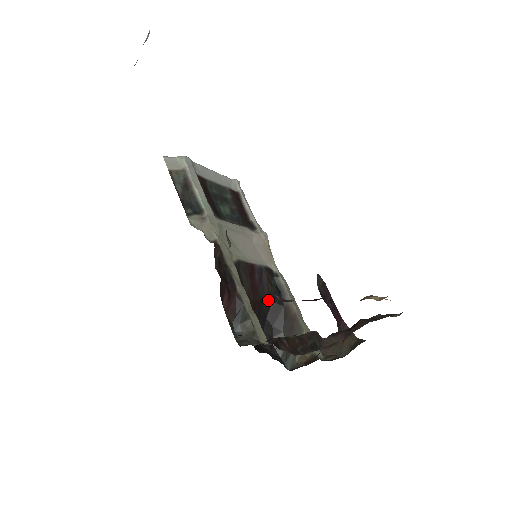
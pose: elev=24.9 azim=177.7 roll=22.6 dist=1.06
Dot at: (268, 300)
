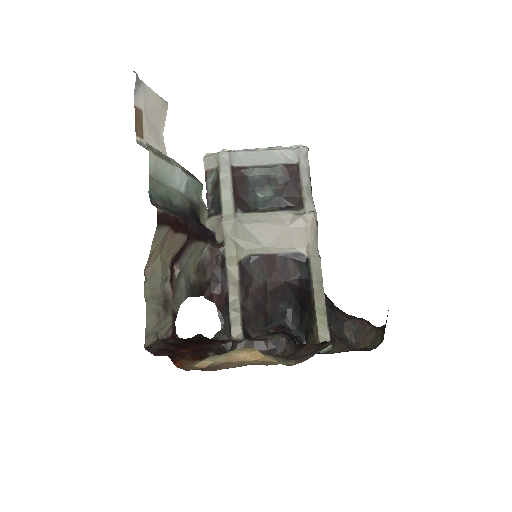
Dot at: (294, 284)
